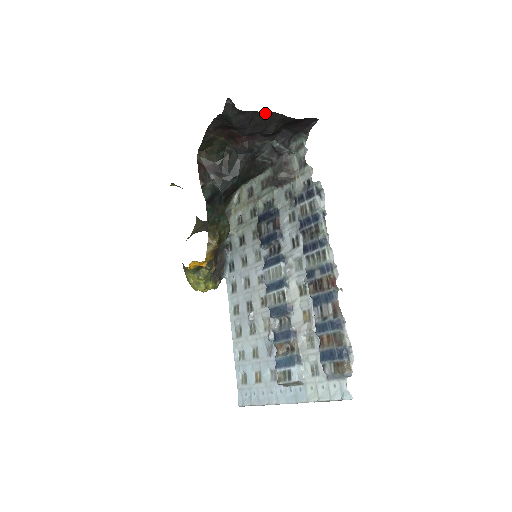
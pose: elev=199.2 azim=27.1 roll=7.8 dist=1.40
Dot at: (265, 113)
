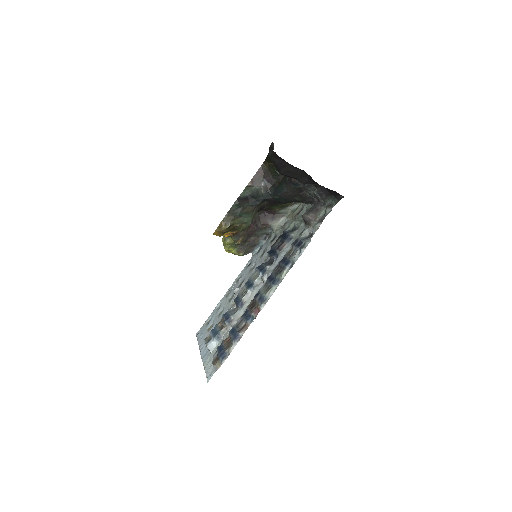
Dot at: (296, 167)
